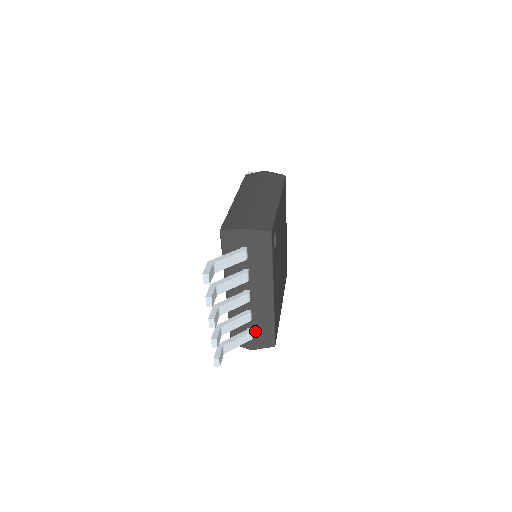
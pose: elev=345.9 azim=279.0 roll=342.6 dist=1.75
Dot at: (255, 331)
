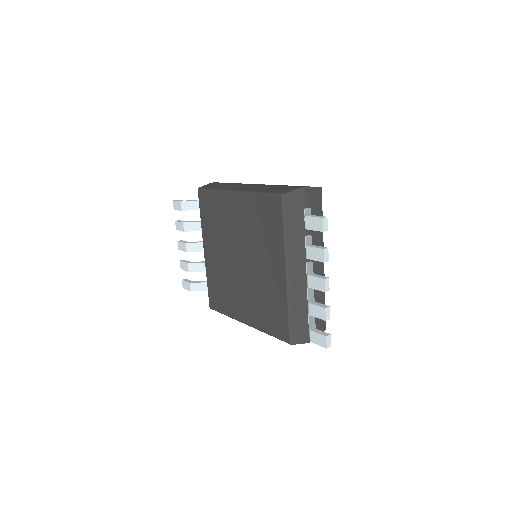
Dot at: occluded
